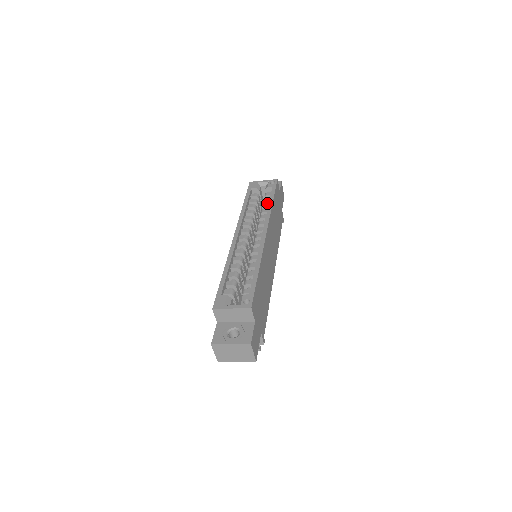
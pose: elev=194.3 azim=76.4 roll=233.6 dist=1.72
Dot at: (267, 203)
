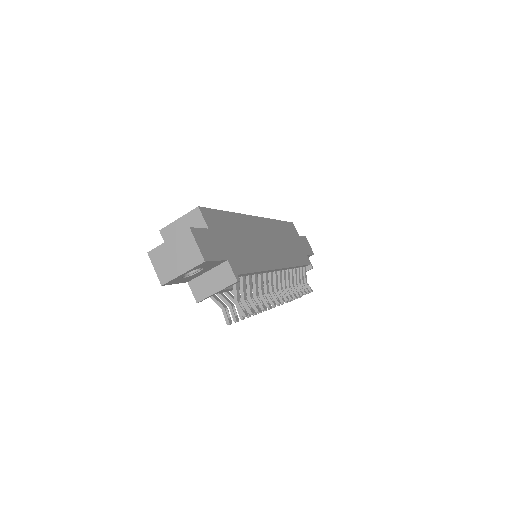
Dot at: occluded
